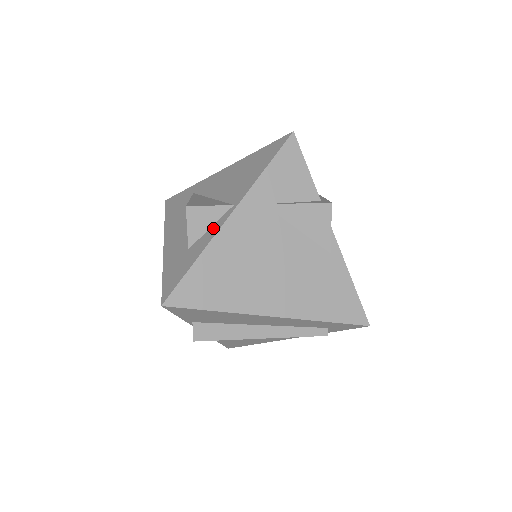
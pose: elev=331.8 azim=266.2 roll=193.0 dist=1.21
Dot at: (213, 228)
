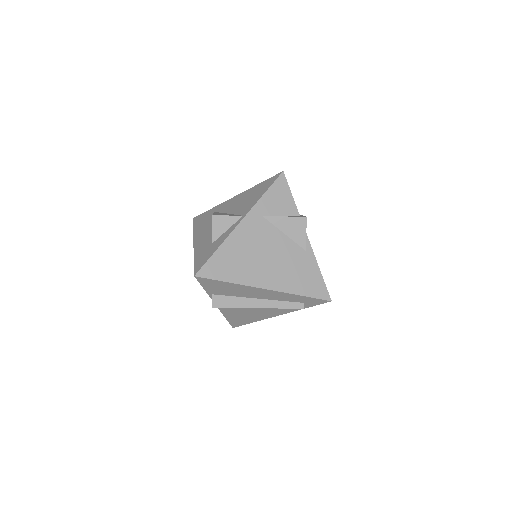
Dot at: (229, 230)
